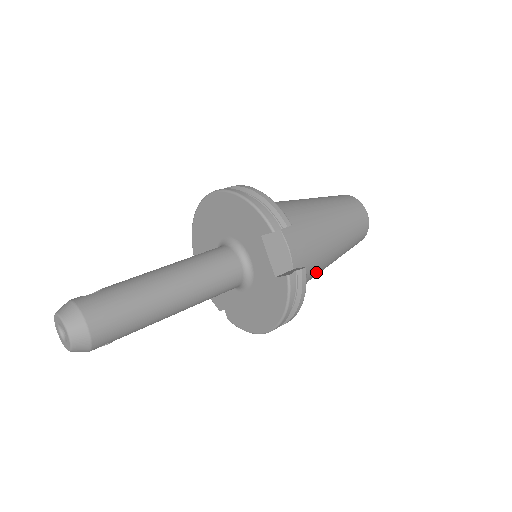
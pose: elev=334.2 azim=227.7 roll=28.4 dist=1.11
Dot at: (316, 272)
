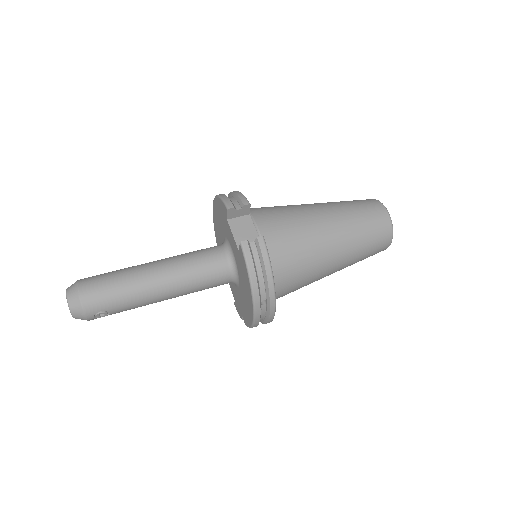
Dot at: (312, 260)
